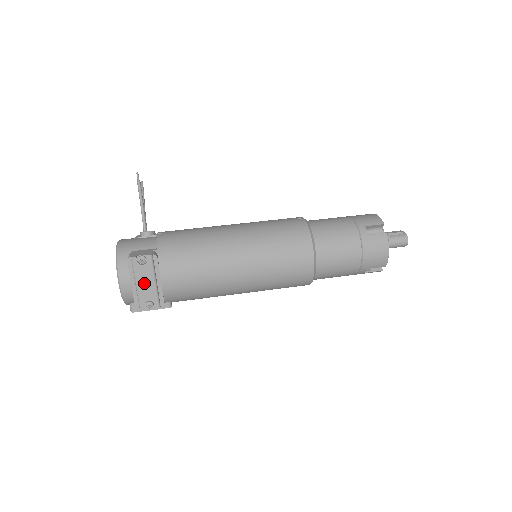
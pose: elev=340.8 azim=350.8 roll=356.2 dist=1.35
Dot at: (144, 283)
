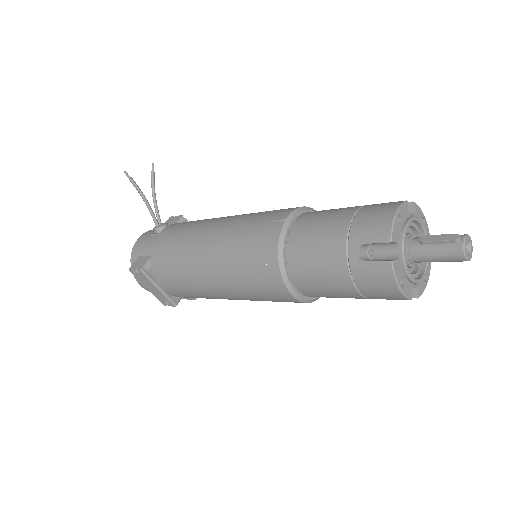
Dot at: (151, 289)
